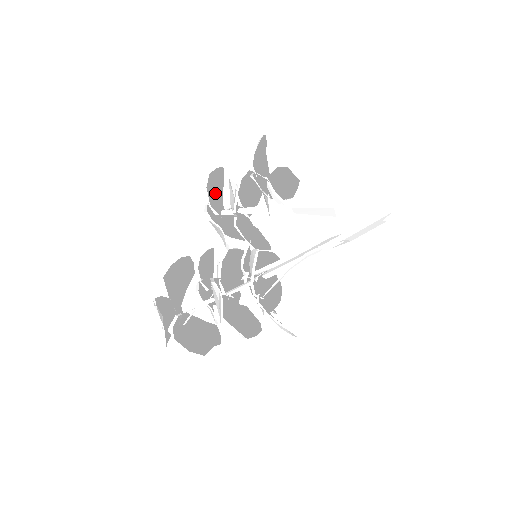
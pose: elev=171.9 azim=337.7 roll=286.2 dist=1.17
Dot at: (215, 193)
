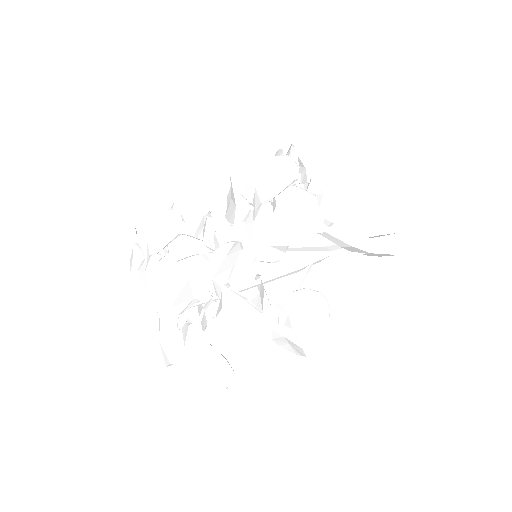
Dot at: (263, 180)
